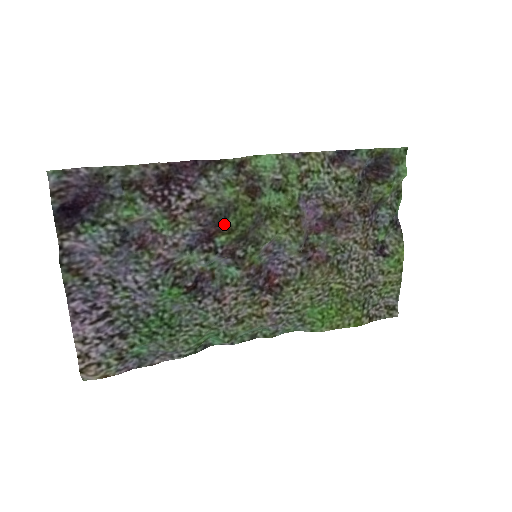
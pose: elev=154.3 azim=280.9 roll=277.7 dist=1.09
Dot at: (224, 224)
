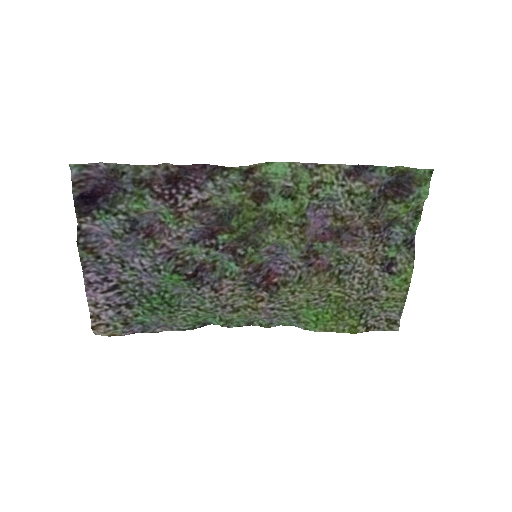
Dot at: (227, 224)
